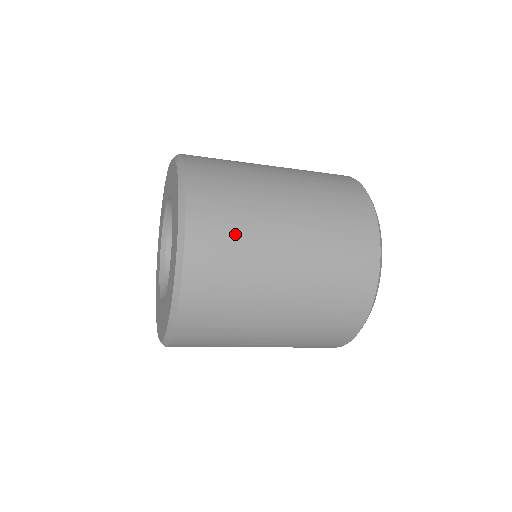
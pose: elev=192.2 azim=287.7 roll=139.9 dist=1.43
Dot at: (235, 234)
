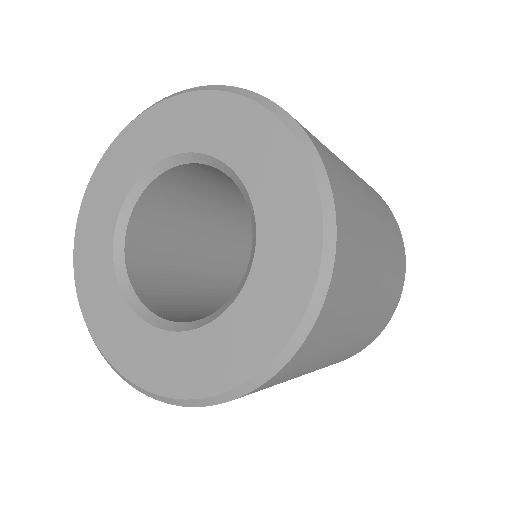
Dot at: (295, 374)
